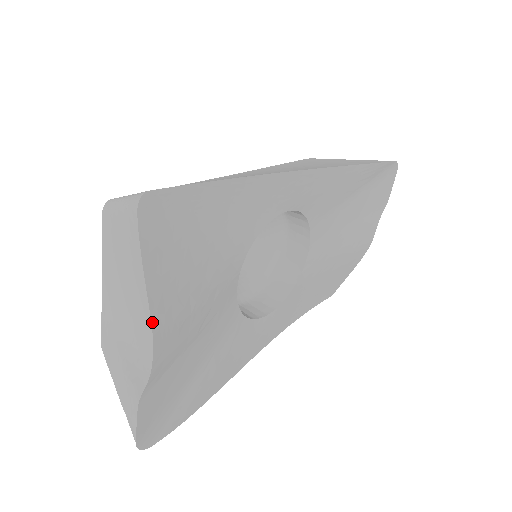
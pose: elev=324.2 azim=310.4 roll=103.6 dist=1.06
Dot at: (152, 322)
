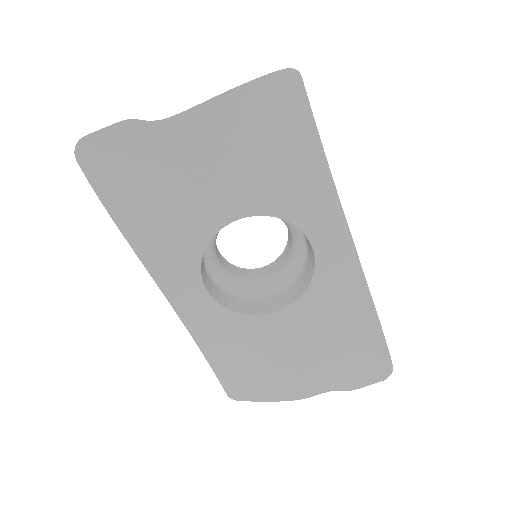
Dot at: (207, 102)
